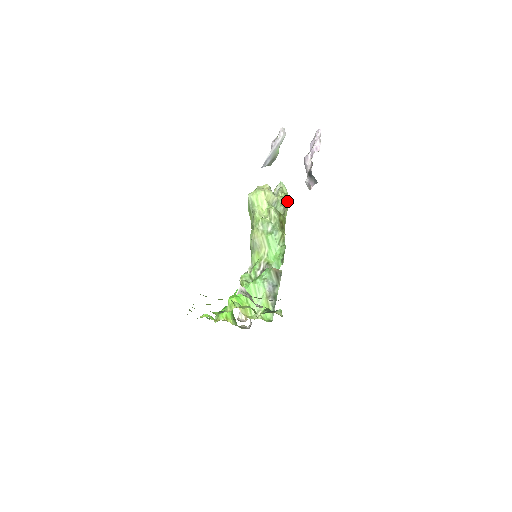
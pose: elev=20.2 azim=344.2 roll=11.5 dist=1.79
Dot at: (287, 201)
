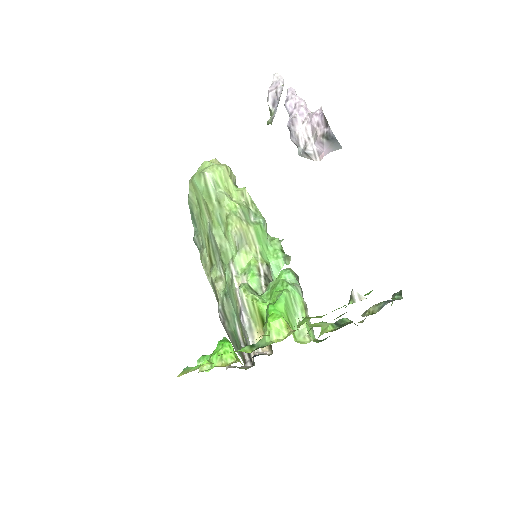
Dot at: occluded
